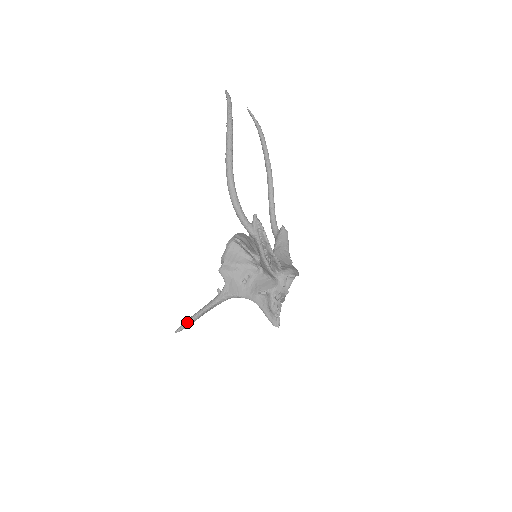
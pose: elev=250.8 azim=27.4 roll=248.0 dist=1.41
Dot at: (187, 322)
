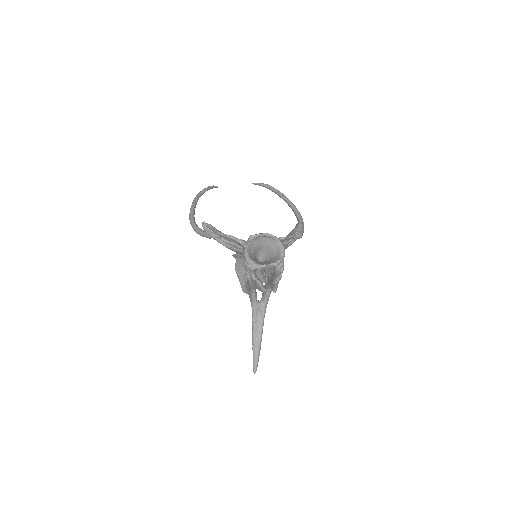
Dot at: (253, 356)
